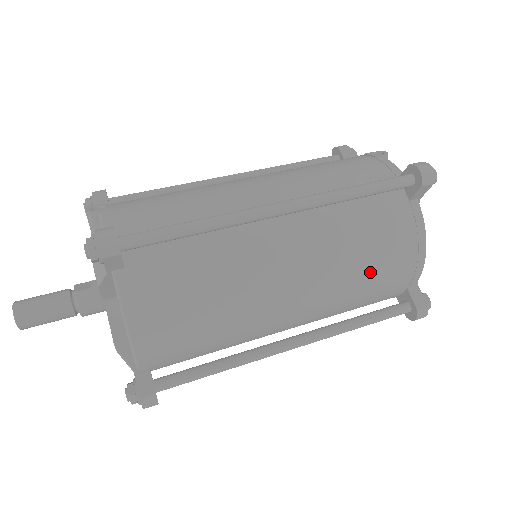
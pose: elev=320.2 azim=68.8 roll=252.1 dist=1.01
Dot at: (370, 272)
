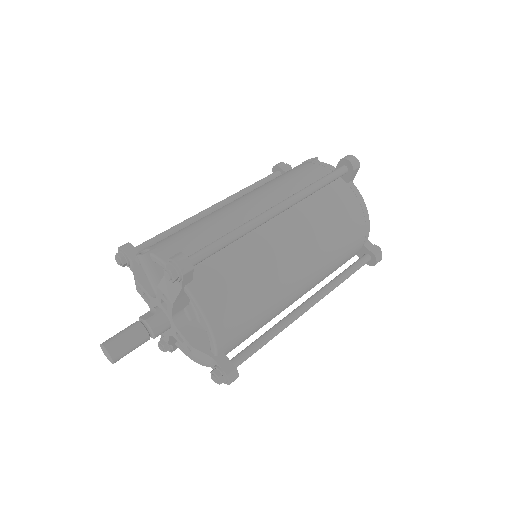
Dot at: (341, 238)
